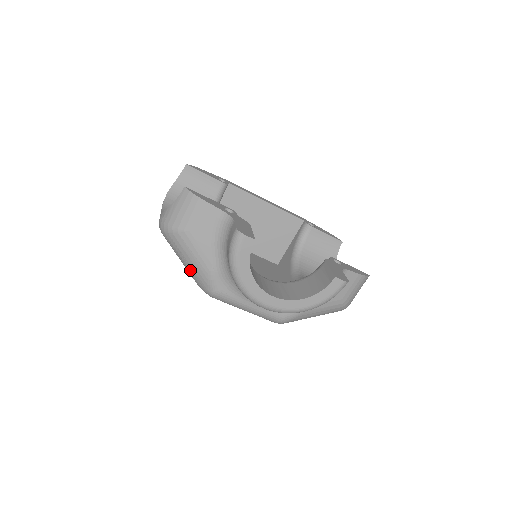
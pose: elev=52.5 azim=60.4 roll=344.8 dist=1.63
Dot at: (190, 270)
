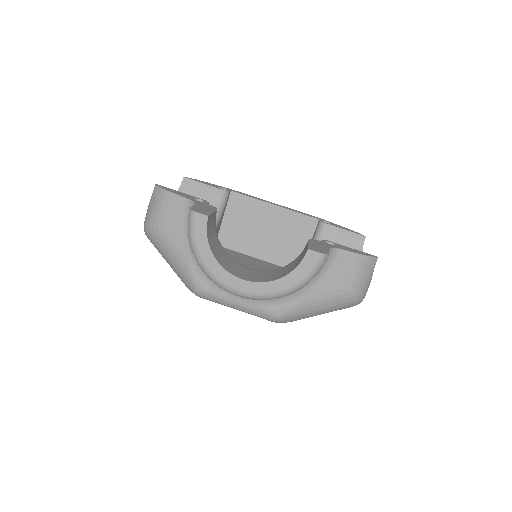
Dot at: (174, 270)
